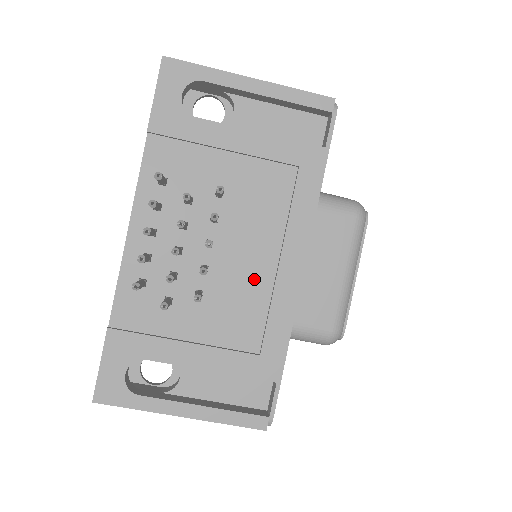
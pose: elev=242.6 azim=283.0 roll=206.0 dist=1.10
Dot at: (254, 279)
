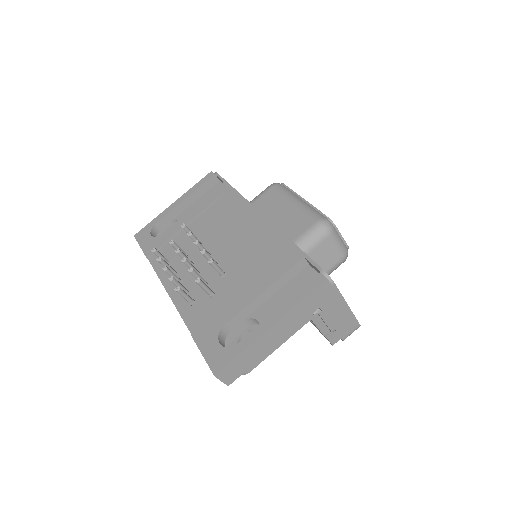
Dot at: (244, 243)
